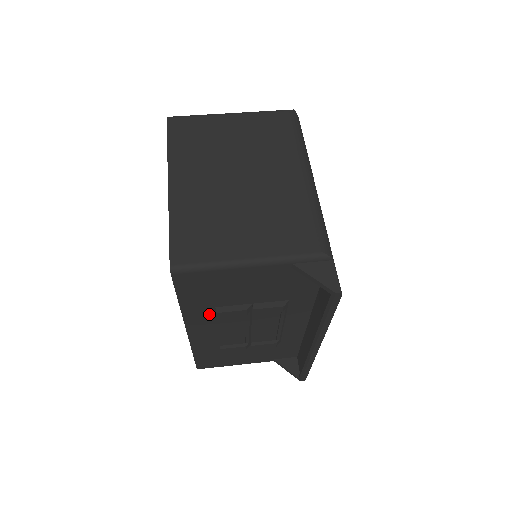
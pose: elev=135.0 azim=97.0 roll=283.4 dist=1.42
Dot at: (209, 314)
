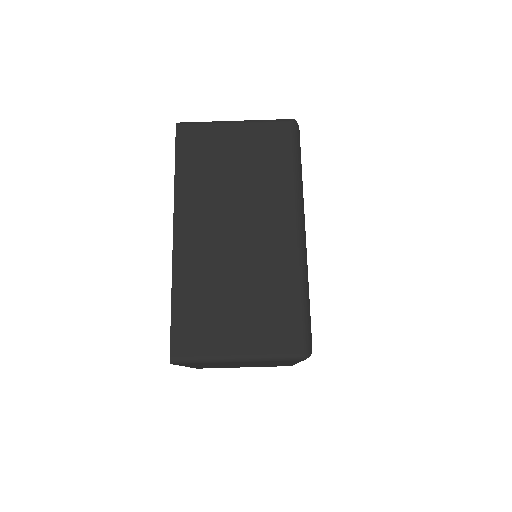
Dot at: occluded
